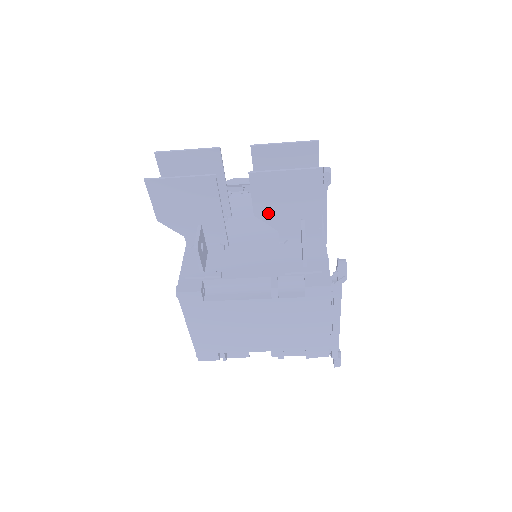
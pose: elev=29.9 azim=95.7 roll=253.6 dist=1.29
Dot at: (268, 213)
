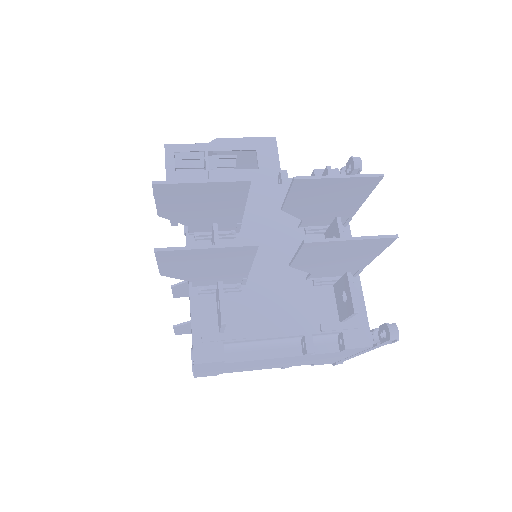
Dot at: (308, 264)
